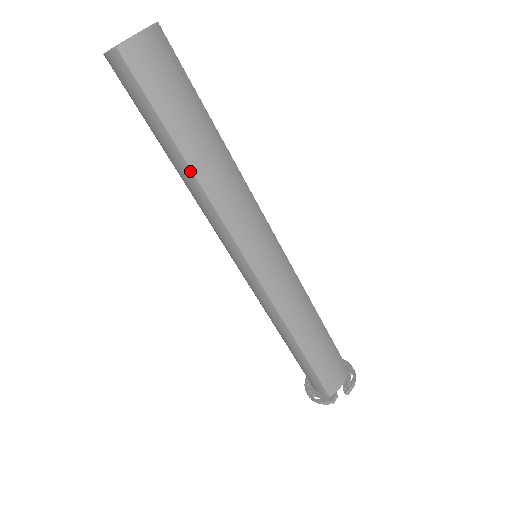
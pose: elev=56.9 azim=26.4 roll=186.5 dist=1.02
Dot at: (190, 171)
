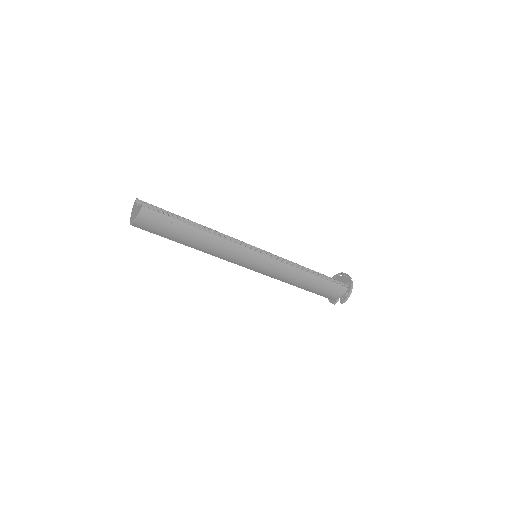
Dot at: (192, 247)
